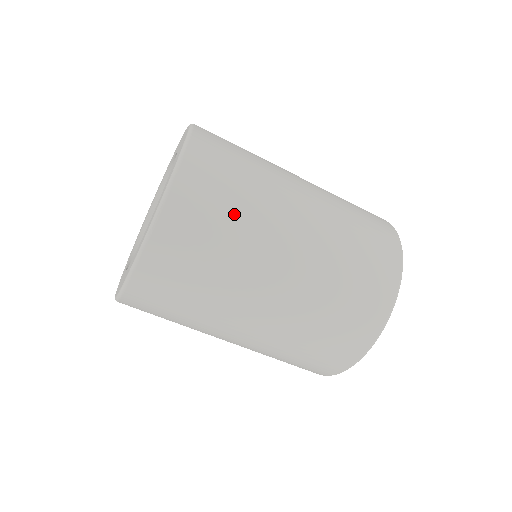
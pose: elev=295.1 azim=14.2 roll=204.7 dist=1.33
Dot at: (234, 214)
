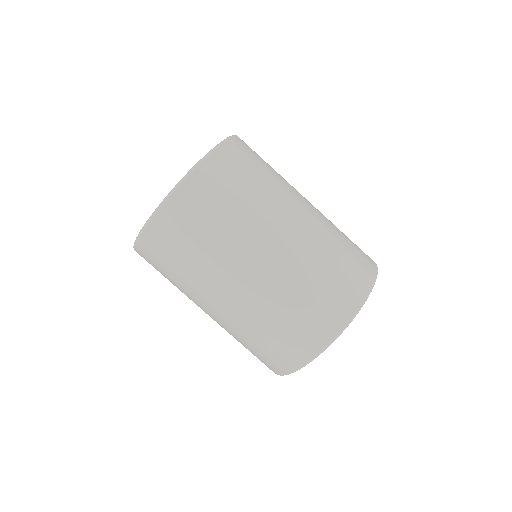
Dot at: (186, 260)
